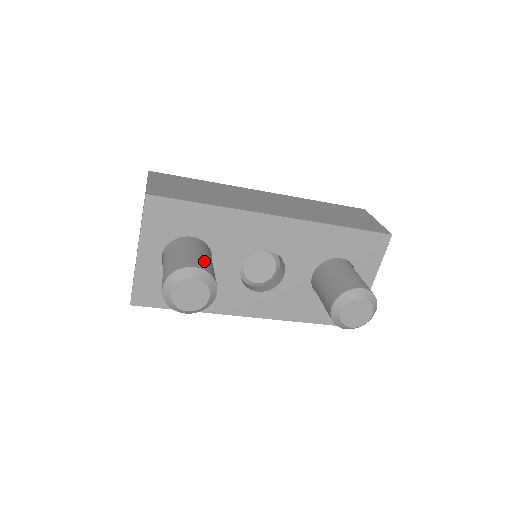
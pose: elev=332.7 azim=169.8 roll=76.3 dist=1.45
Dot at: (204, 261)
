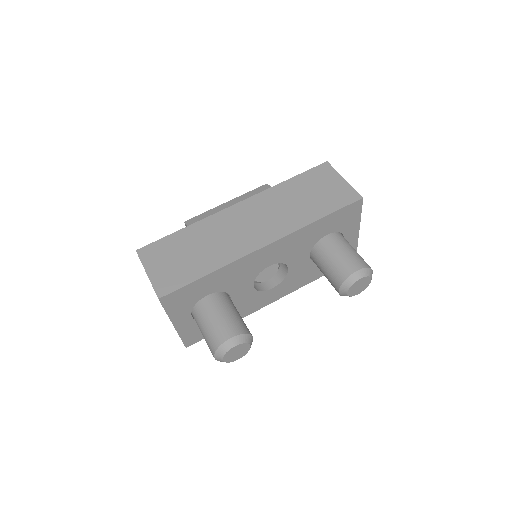
Dot at: (232, 322)
